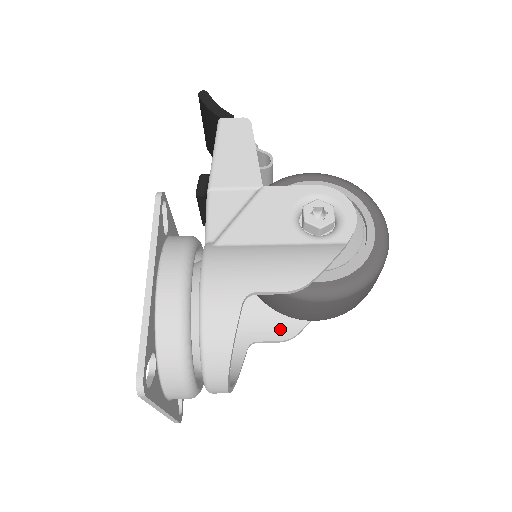
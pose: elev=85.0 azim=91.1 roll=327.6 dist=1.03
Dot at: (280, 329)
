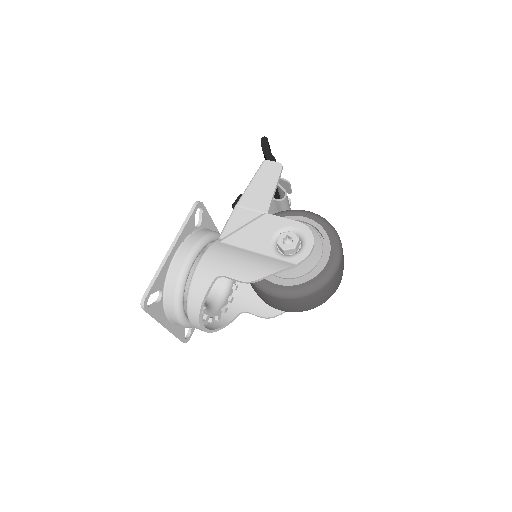
Dot at: (264, 309)
